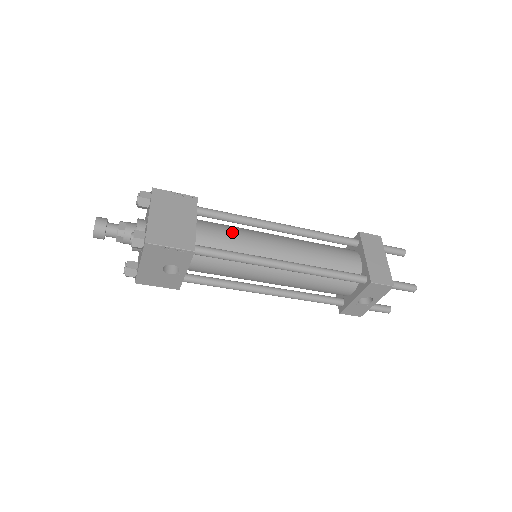
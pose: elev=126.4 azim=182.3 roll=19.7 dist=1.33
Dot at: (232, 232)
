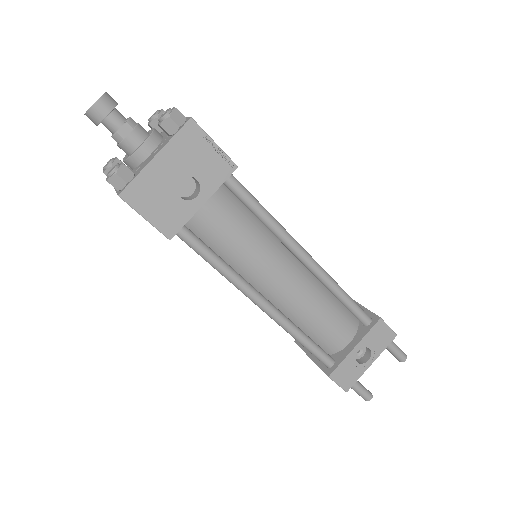
Dot at: occluded
